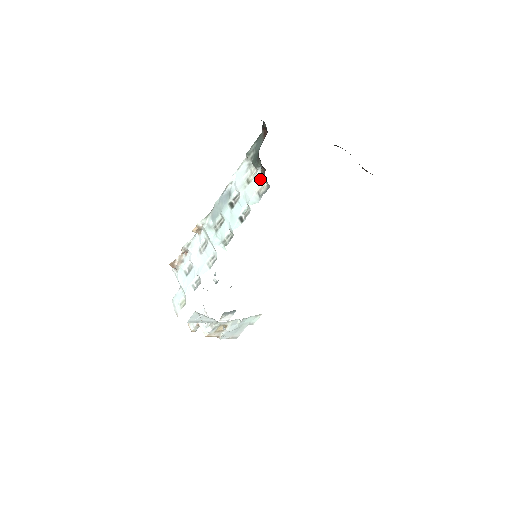
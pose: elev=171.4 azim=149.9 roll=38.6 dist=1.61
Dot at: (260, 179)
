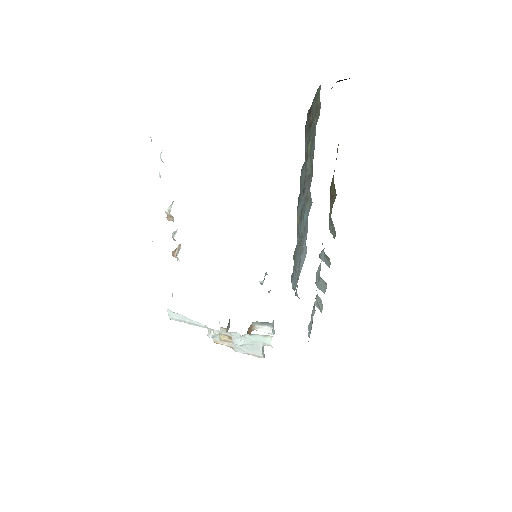
Dot at: occluded
